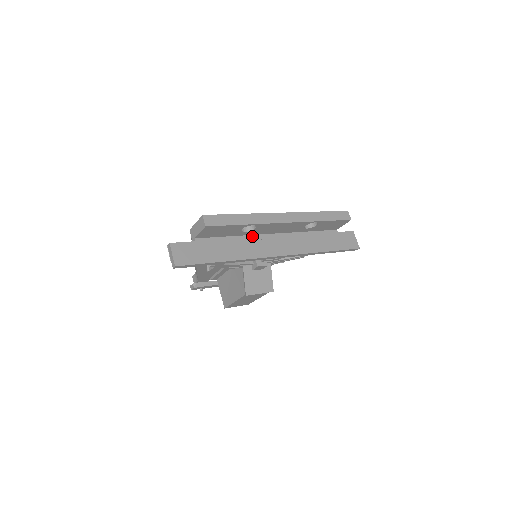
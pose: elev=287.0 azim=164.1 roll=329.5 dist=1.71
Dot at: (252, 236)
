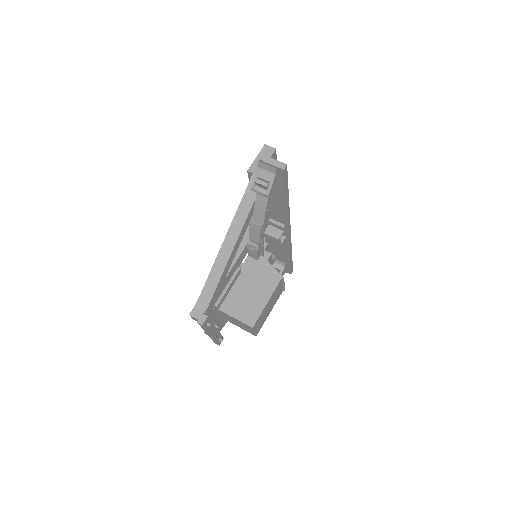
Dot at: occluded
